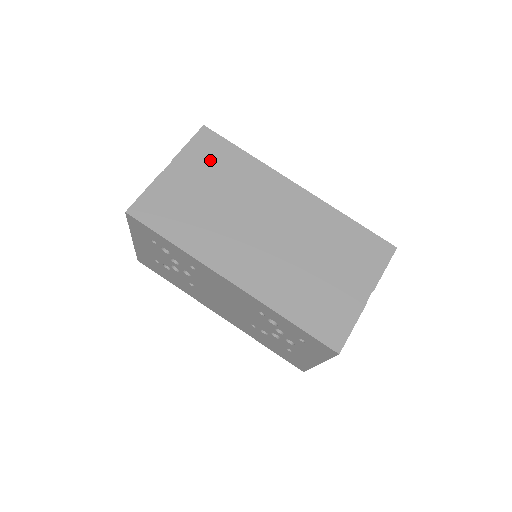
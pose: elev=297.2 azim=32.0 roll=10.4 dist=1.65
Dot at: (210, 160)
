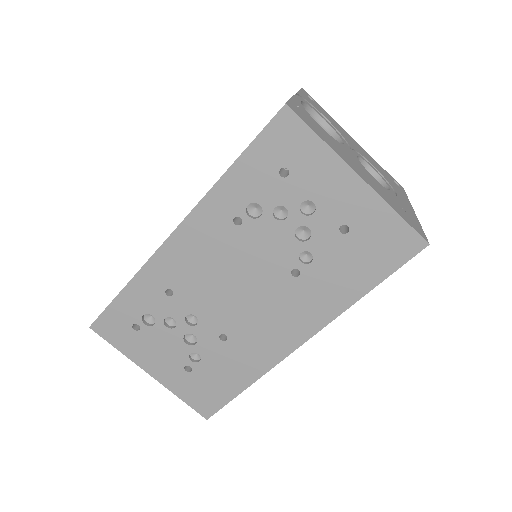
Dot at: occluded
